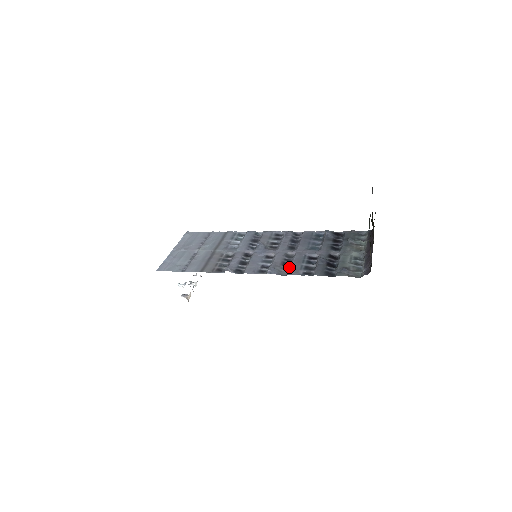
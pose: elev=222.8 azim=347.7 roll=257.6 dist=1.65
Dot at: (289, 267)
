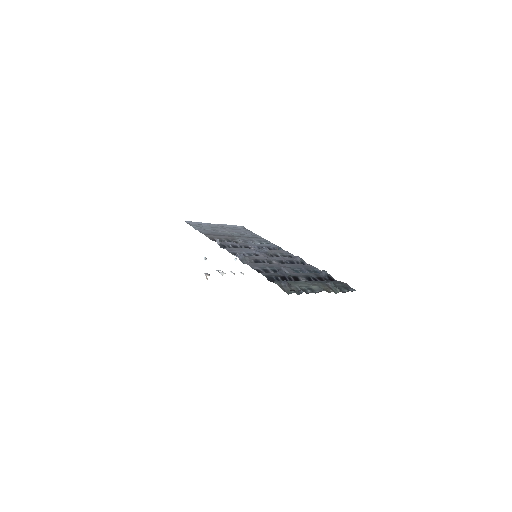
Dot at: (256, 263)
